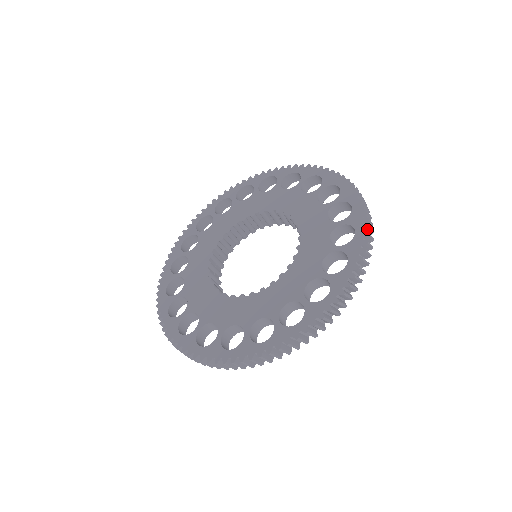
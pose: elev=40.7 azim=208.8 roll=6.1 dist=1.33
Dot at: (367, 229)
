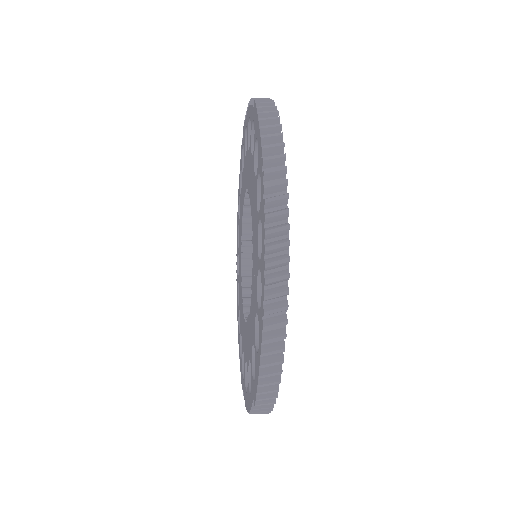
Dot at: (261, 124)
